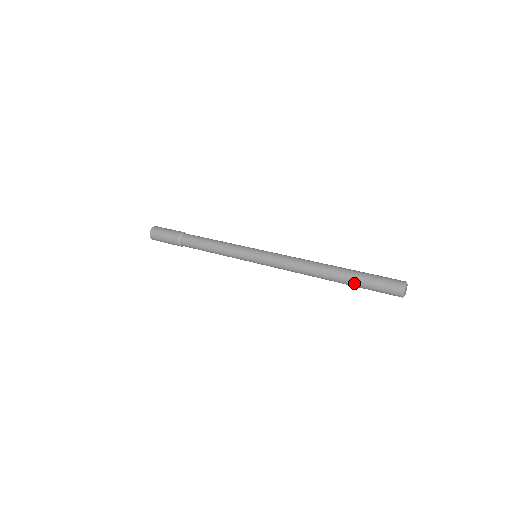
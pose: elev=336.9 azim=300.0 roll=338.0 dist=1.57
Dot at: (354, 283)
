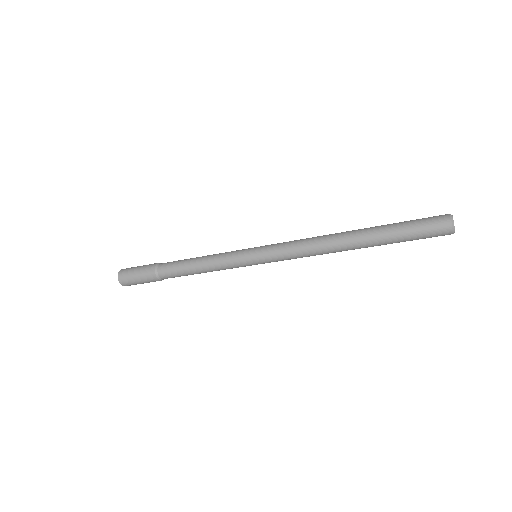
Dot at: (387, 225)
